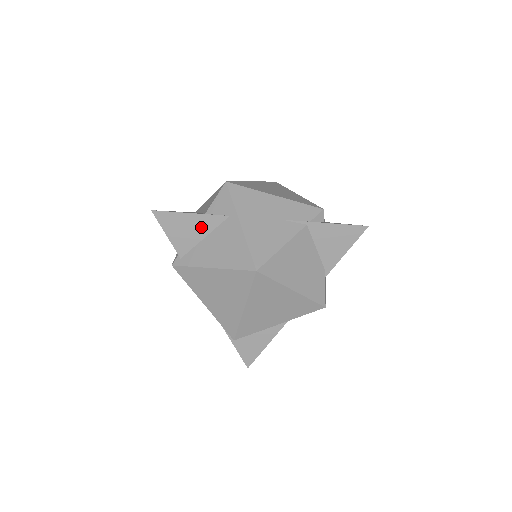
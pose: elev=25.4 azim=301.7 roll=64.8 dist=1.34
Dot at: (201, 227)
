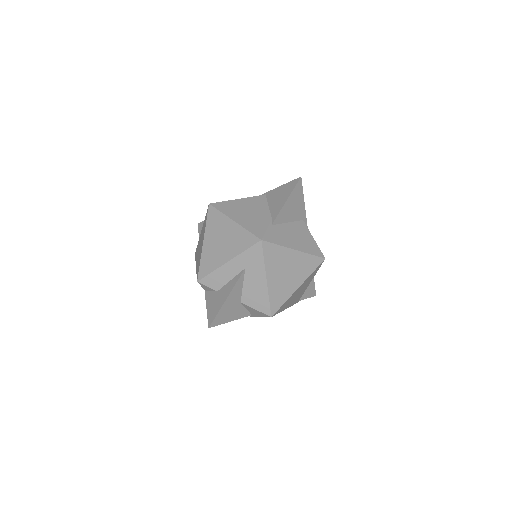
Dot at: occluded
